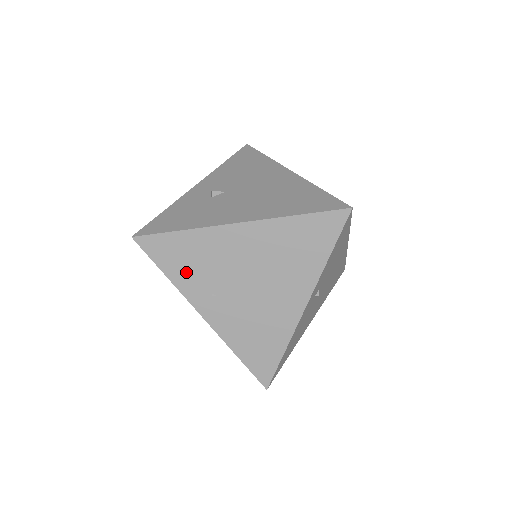
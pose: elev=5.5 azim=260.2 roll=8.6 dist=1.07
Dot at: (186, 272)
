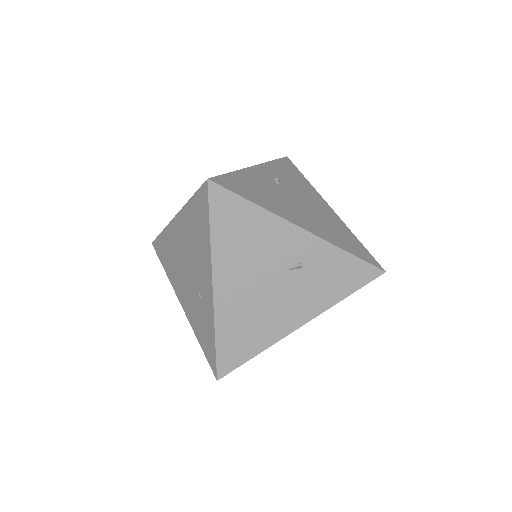
Dot at: occluded
